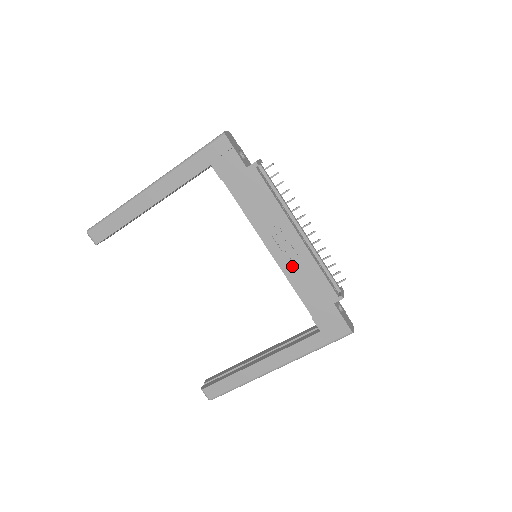
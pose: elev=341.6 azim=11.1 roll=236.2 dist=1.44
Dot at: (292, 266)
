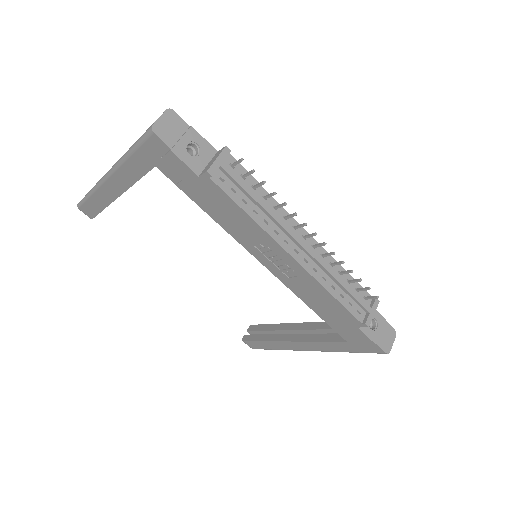
Dot at: (296, 284)
